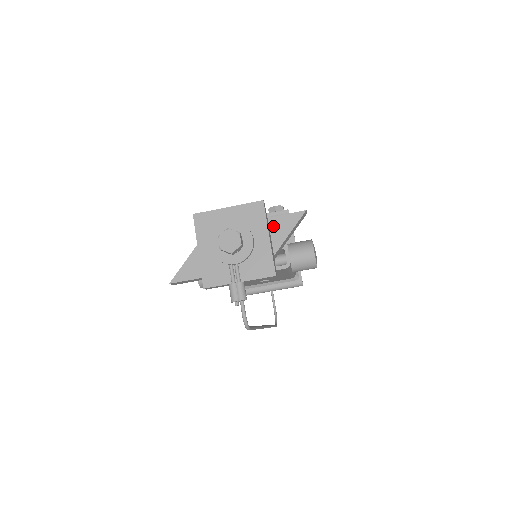
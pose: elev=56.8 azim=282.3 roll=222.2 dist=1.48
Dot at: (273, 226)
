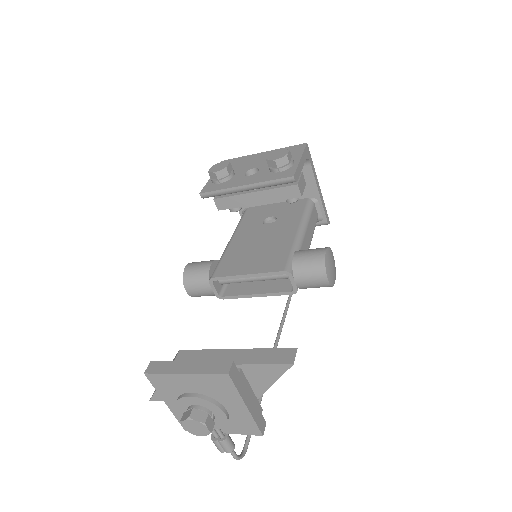
Dot at: (252, 373)
